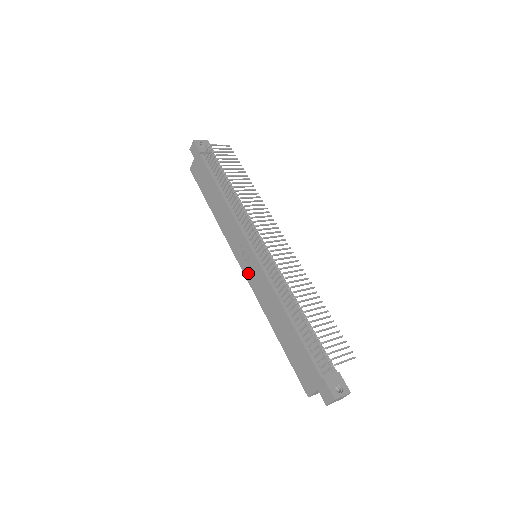
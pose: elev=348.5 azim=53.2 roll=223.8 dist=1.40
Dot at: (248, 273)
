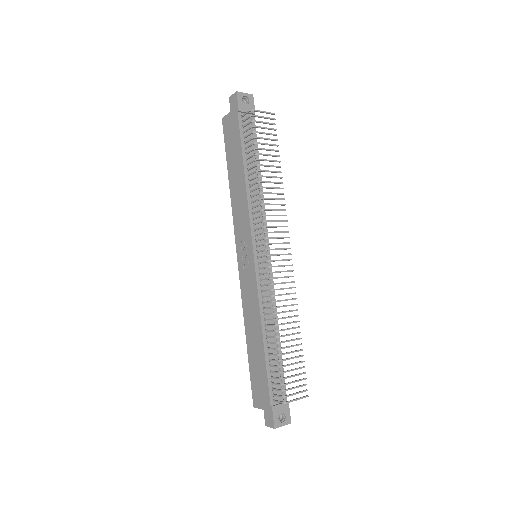
Dot at: (242, 270)
